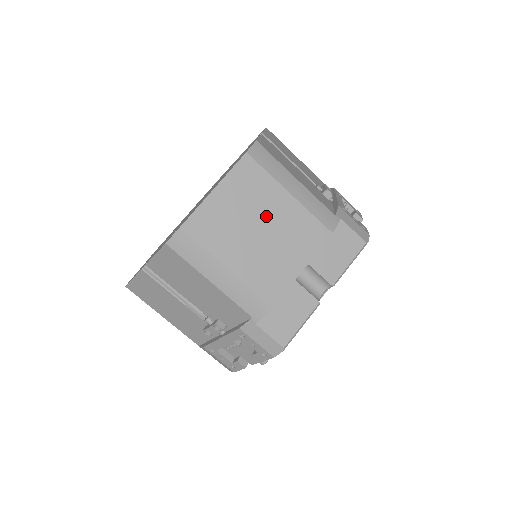
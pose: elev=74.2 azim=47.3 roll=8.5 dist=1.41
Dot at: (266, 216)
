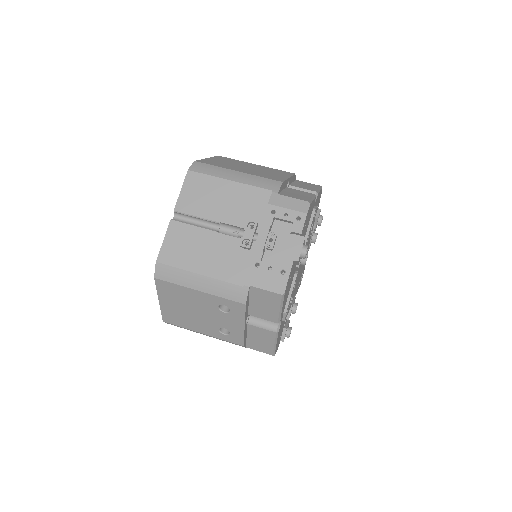
Dot at: (248, 166)
